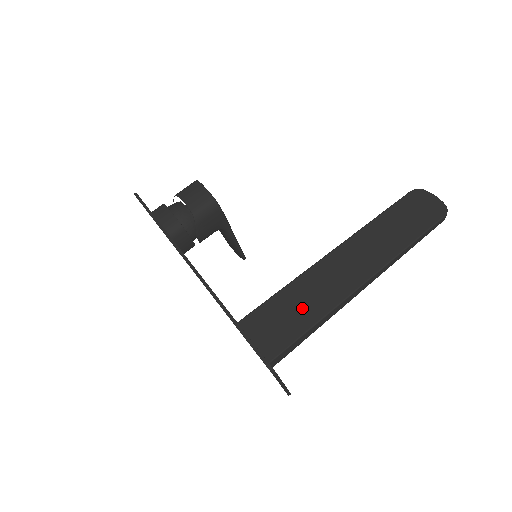
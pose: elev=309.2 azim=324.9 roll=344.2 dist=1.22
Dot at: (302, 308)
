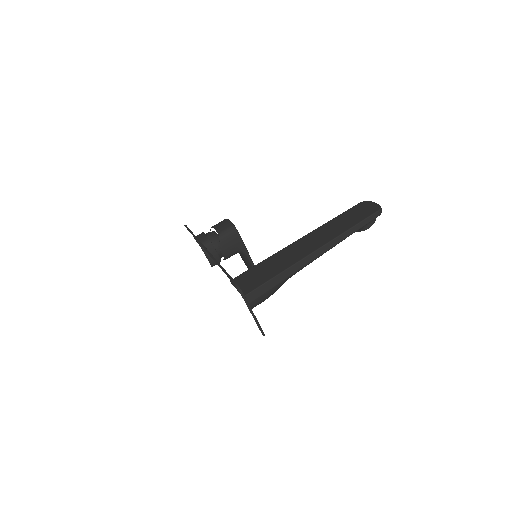
Dot at: (272, 268)
